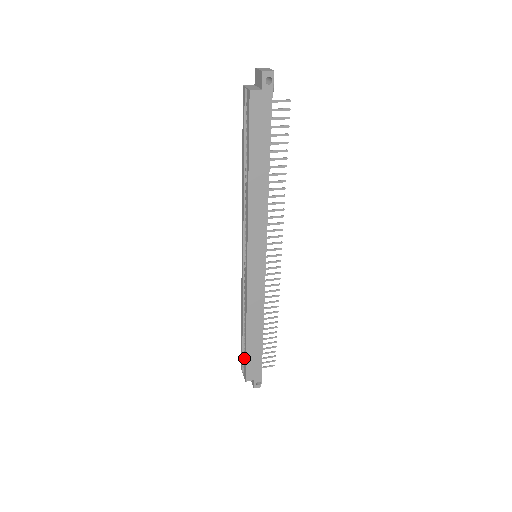
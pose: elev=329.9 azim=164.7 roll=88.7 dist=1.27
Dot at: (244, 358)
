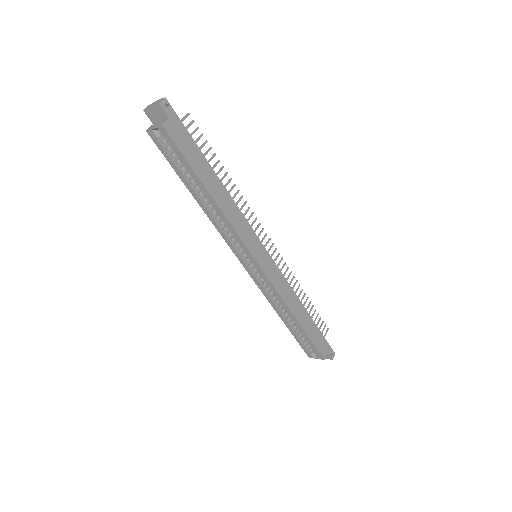
Dot at: occluded
